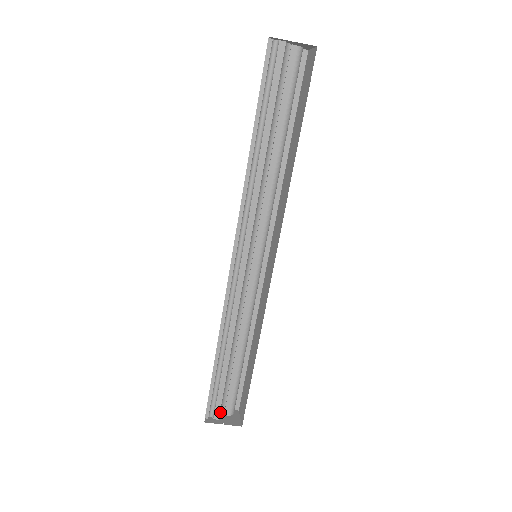
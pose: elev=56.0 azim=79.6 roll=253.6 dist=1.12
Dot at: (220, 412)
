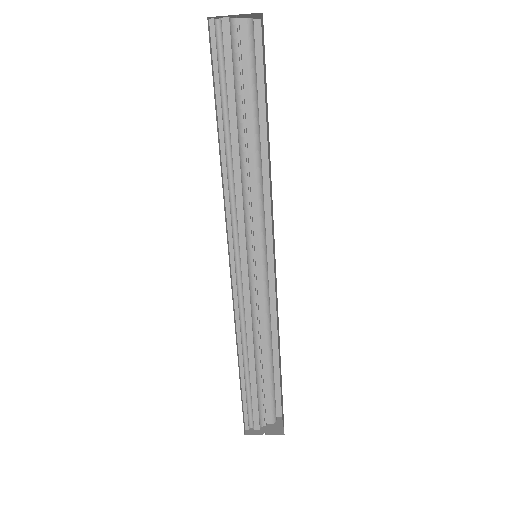
Dot at: (260, 422)
